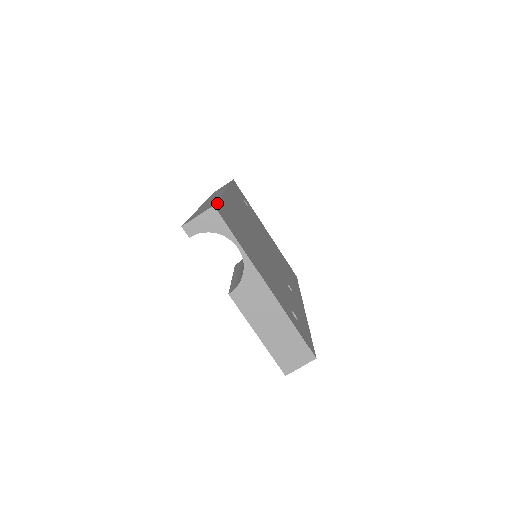
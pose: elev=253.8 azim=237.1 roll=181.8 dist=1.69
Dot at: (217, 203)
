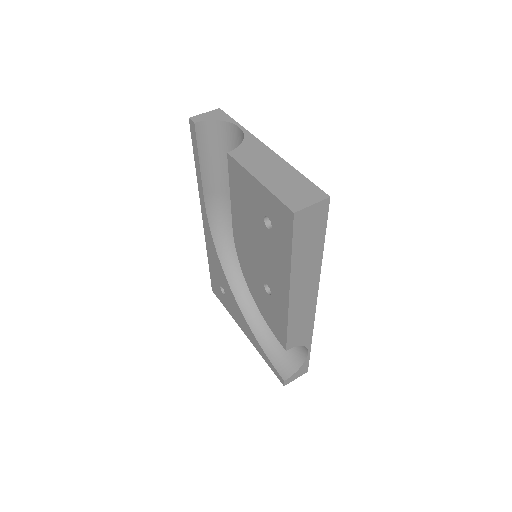
Dot at: occluded
